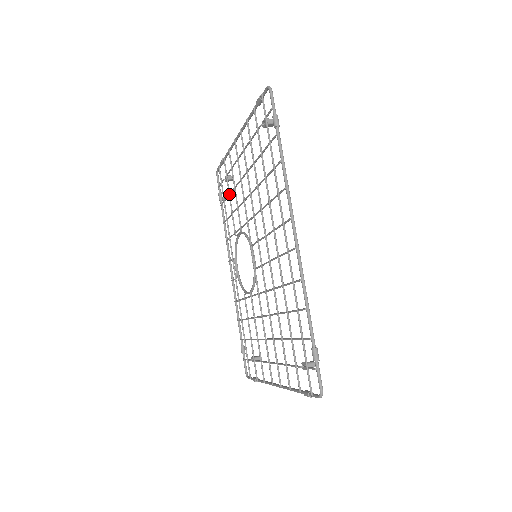
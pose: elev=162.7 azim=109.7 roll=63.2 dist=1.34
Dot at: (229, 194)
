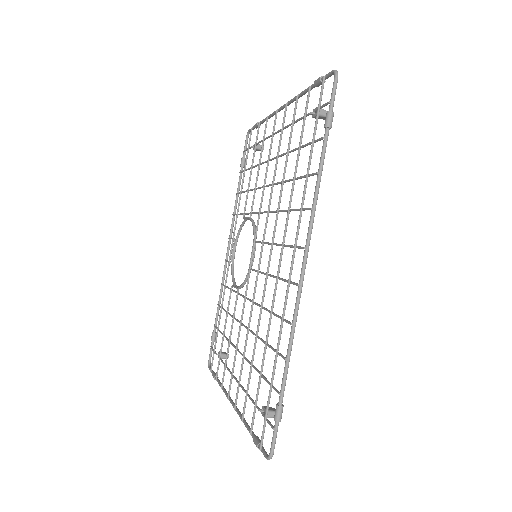
Dot at: (252, 167)
